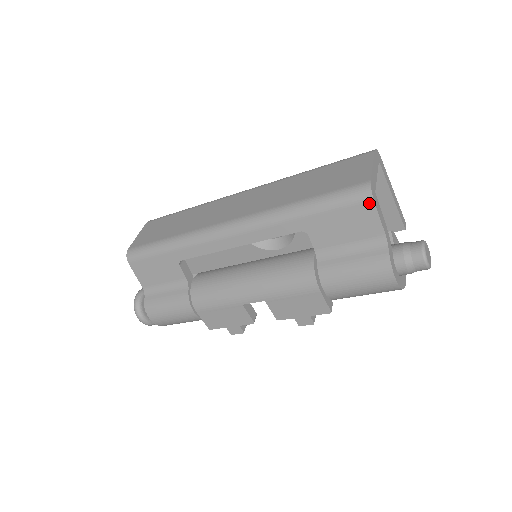
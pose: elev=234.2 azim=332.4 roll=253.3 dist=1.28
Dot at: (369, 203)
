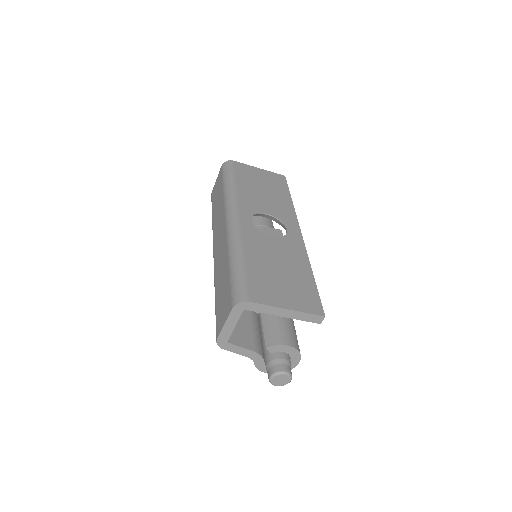
Dot at: (224, 346)
